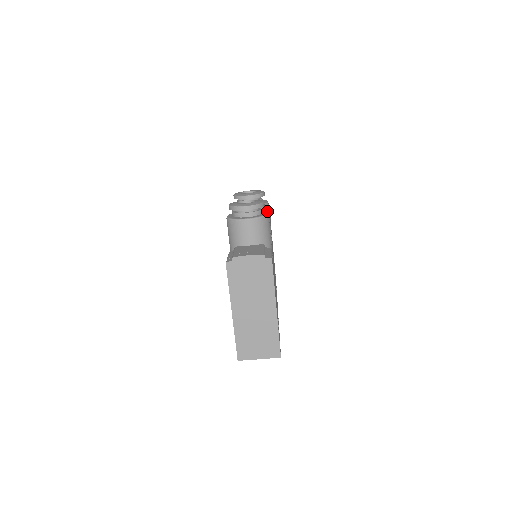
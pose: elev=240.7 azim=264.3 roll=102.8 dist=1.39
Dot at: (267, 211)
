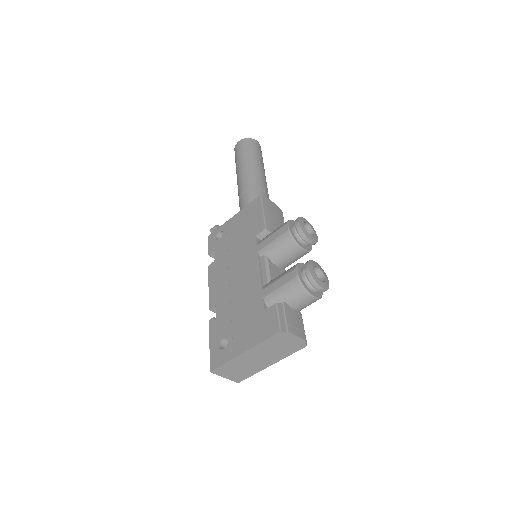
Dot at: occluded
